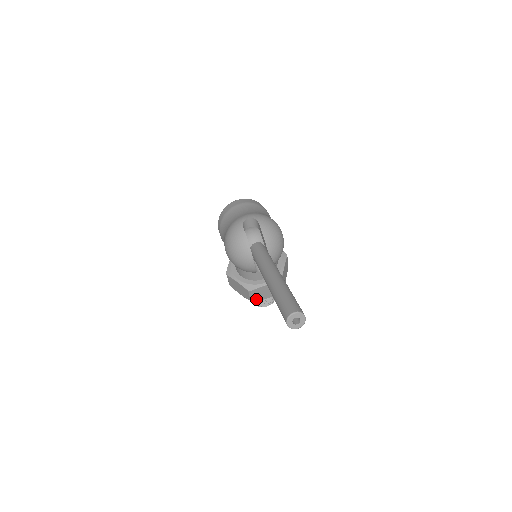
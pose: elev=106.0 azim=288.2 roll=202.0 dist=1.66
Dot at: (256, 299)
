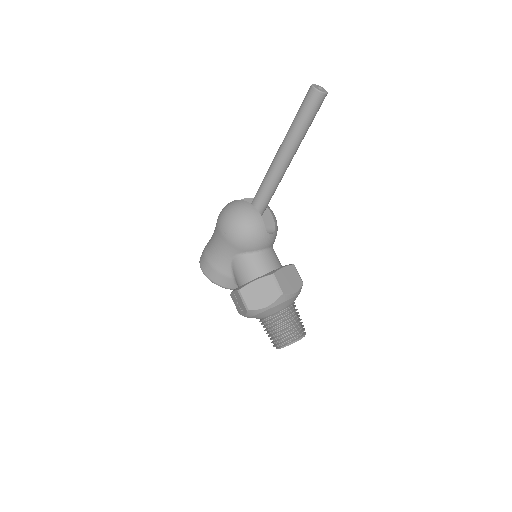
Dot at: (285, 292)
